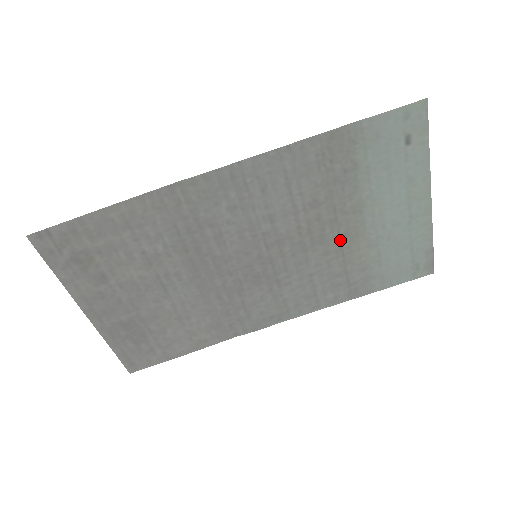
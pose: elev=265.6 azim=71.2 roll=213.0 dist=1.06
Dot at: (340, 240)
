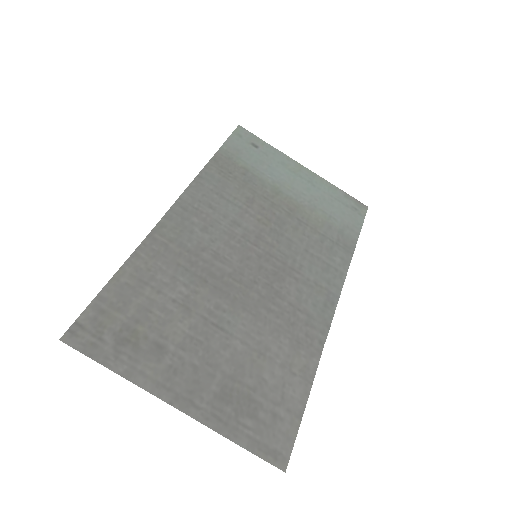
Dot at: (292, 215)
